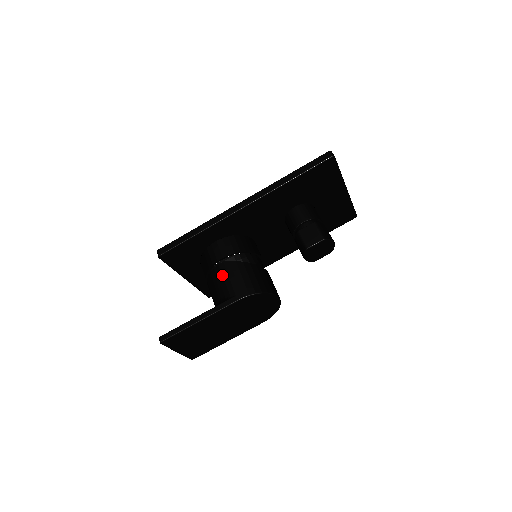
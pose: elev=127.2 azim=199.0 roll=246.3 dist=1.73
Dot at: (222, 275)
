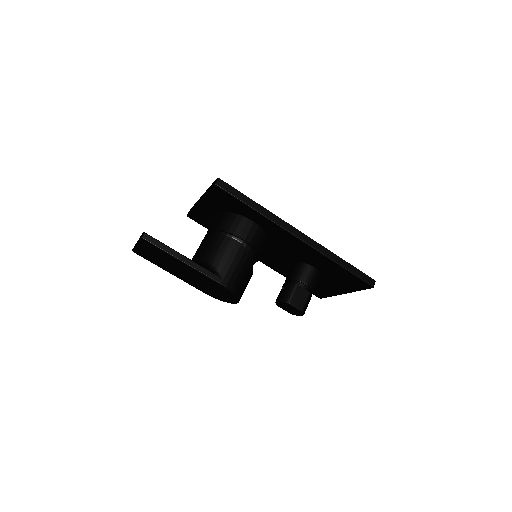
Dot at: (231, 252)
